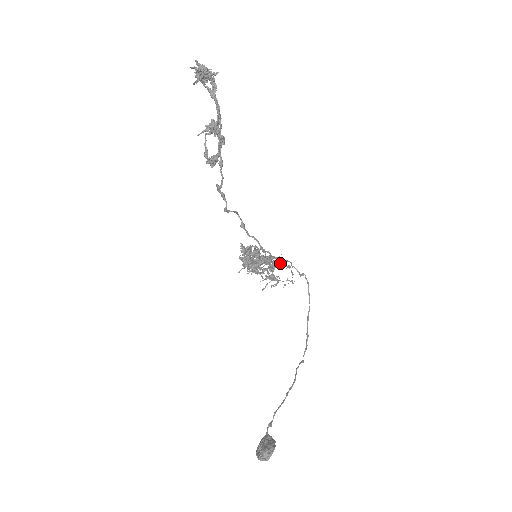
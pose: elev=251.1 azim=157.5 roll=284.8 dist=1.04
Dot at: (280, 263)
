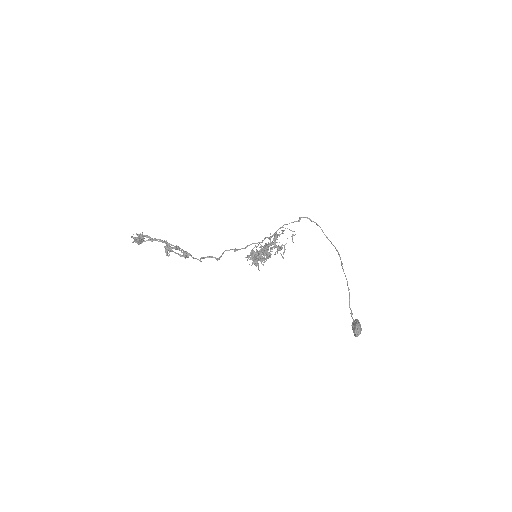
Dot at: (275, 238)
